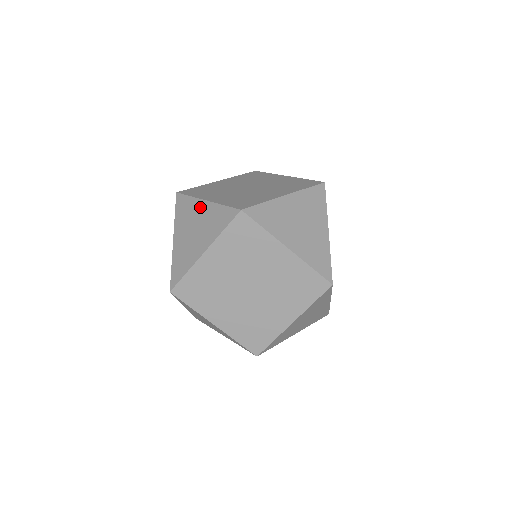
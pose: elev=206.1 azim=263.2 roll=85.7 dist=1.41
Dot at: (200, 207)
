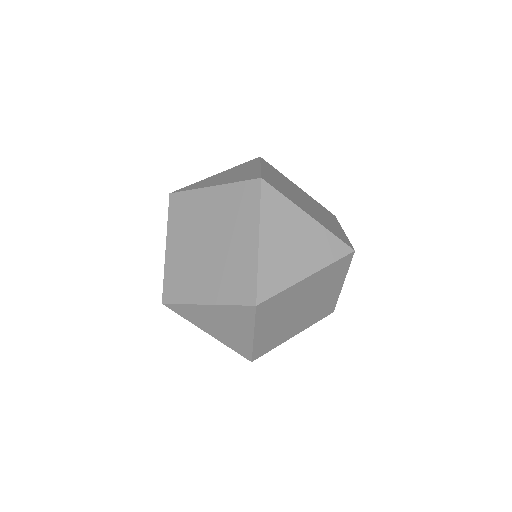
Dot at: occluded
